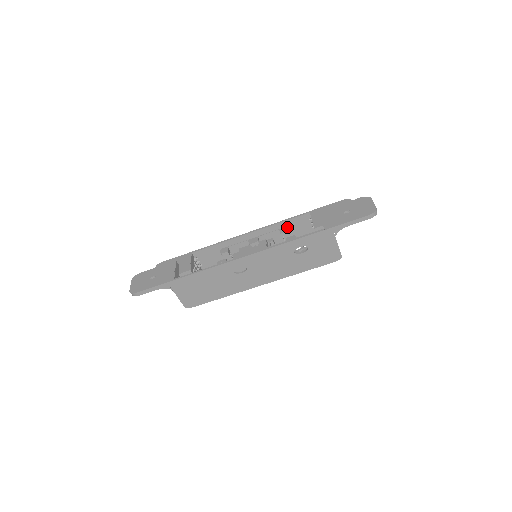
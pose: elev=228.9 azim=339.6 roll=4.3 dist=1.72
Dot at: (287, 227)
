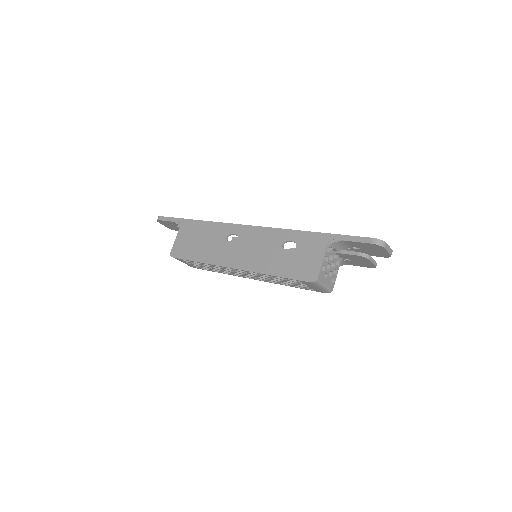
Dot at: occluded
